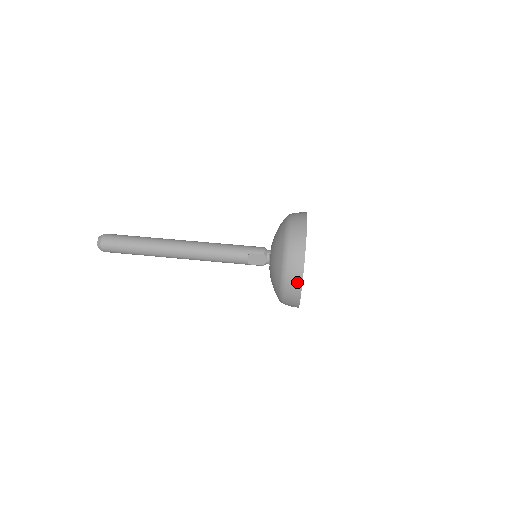
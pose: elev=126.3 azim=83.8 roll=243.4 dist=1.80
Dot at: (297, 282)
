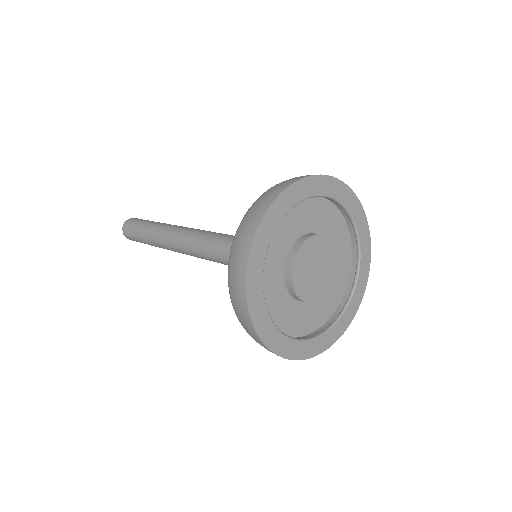
Dot at: (283, 186)
